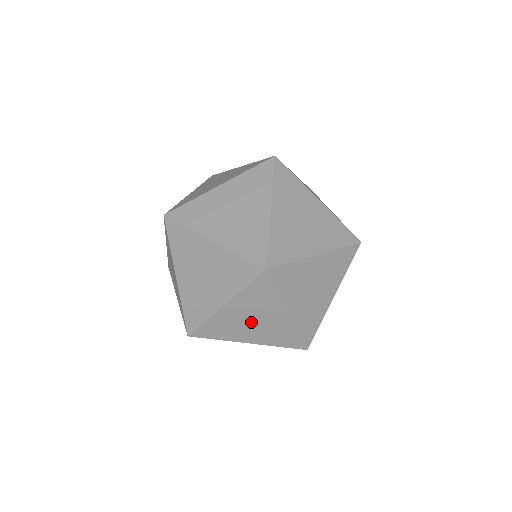
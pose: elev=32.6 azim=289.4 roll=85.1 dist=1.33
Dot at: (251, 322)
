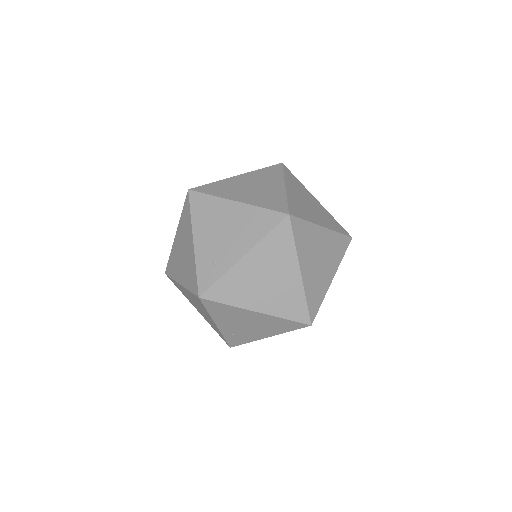
Dot at: (264, 281)
